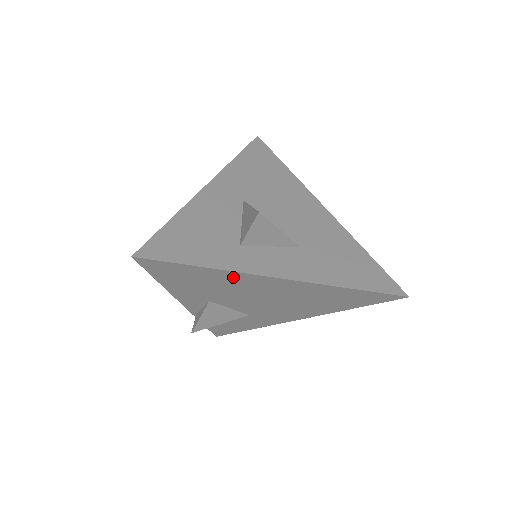
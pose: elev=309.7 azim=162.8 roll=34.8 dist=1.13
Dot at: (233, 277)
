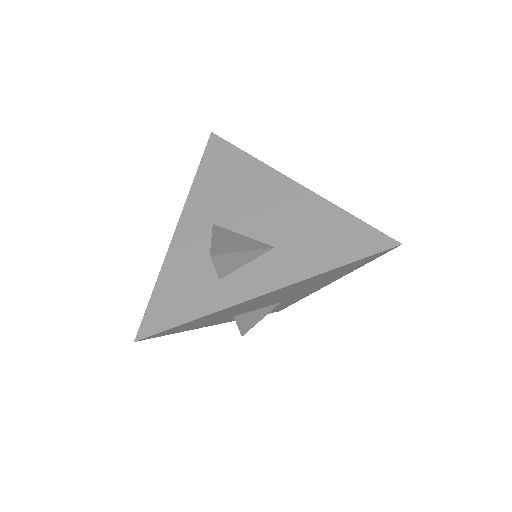
Dot at: (225, 310)
